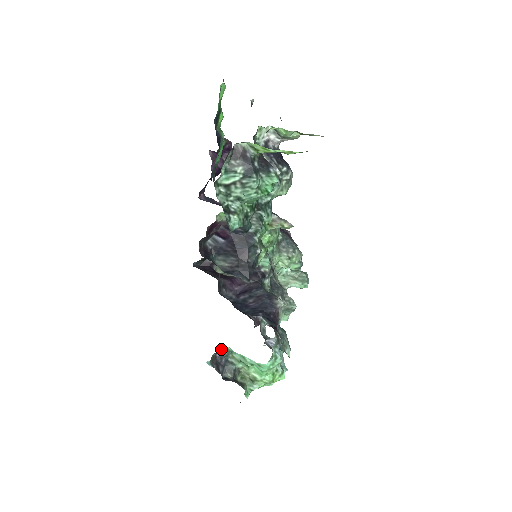
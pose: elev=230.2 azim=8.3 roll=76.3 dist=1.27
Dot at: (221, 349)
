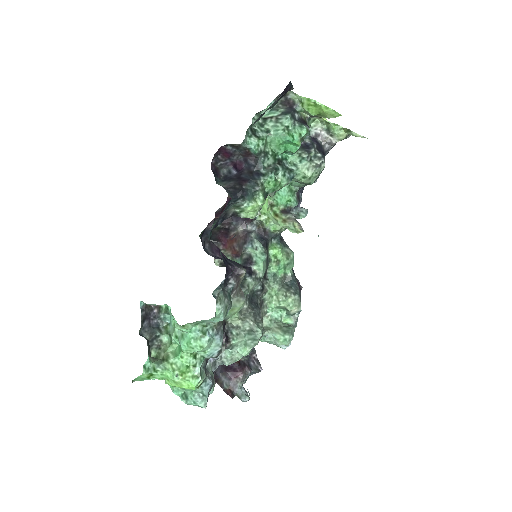
Dot at: (162, 306)
